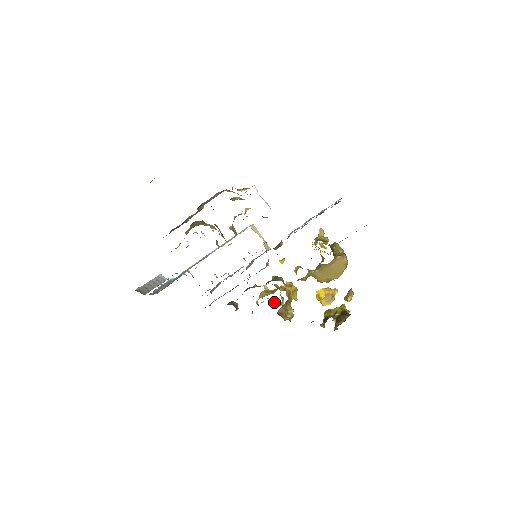
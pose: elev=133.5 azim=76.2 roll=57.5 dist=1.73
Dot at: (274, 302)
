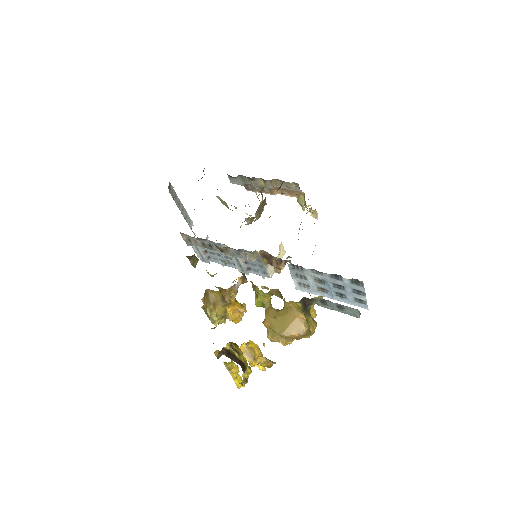
Dot at: occluded
